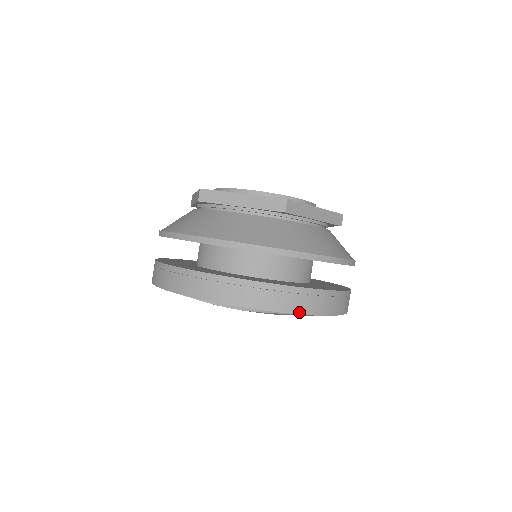
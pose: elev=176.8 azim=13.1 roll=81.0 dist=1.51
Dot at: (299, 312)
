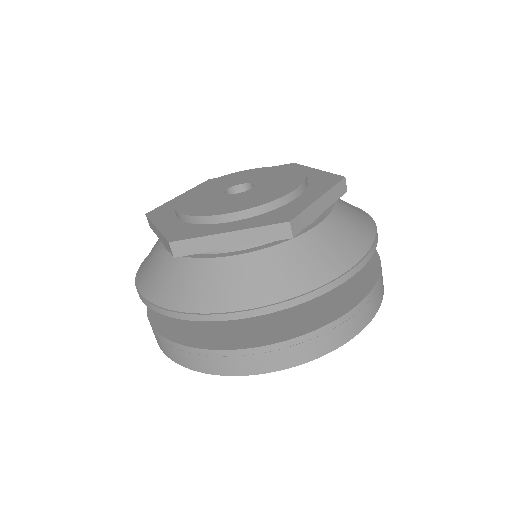
Dot at: (212, 372)
